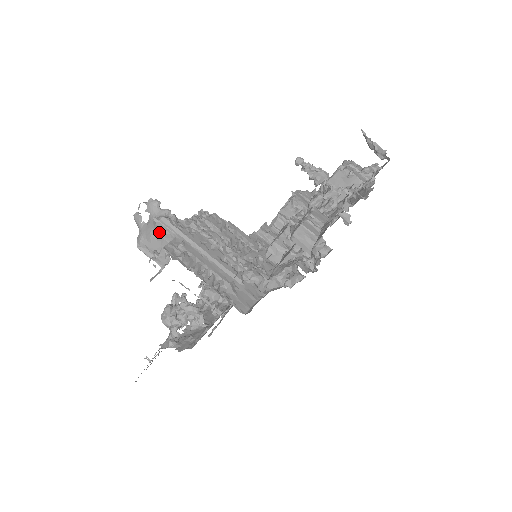
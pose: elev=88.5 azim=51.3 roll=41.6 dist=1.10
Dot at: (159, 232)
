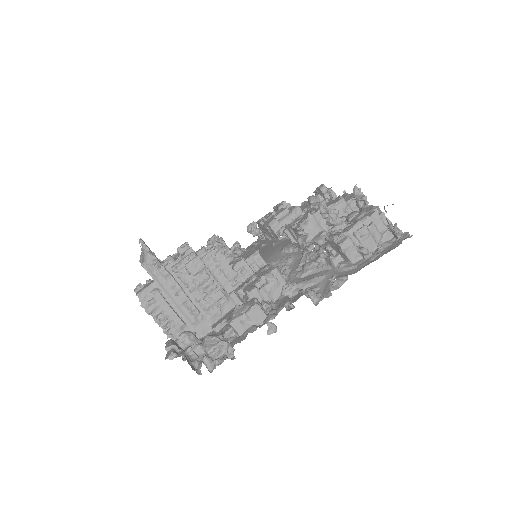
Dot at: (146, 270)
